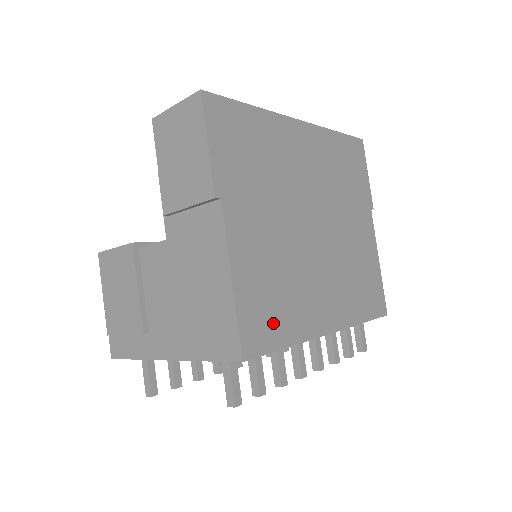
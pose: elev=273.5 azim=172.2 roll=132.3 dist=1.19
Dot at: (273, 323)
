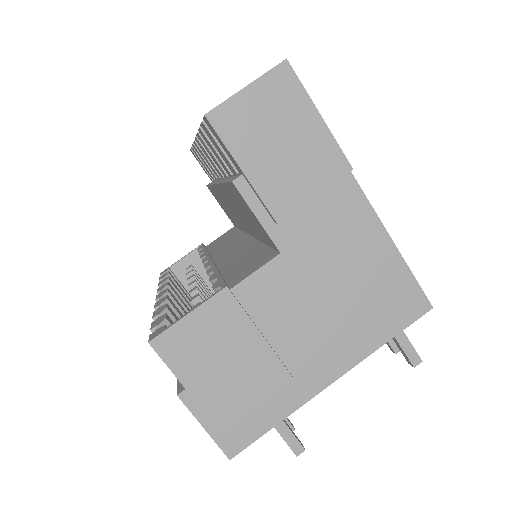
Dot at: occluded
